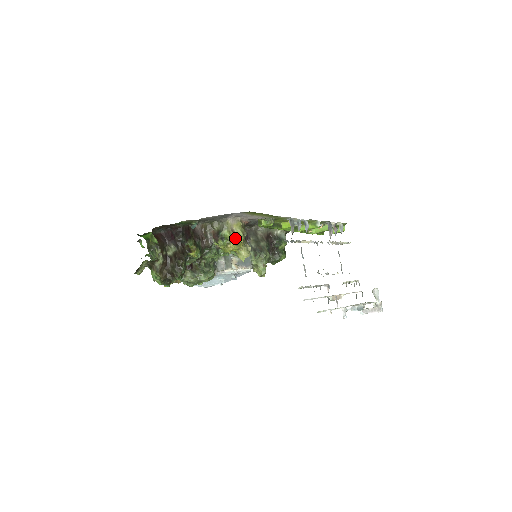
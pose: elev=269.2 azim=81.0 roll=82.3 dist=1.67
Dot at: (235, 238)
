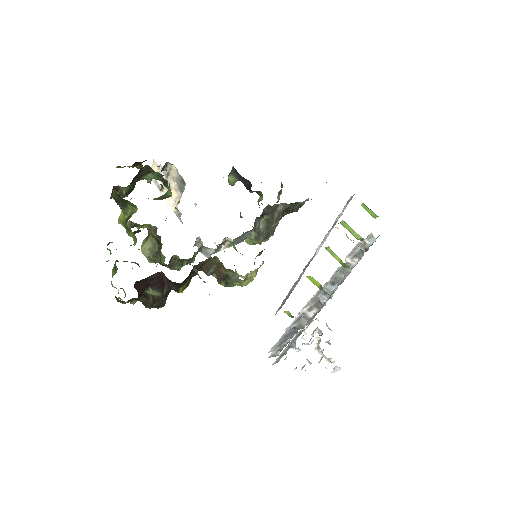
Dot at: (243, 283)
